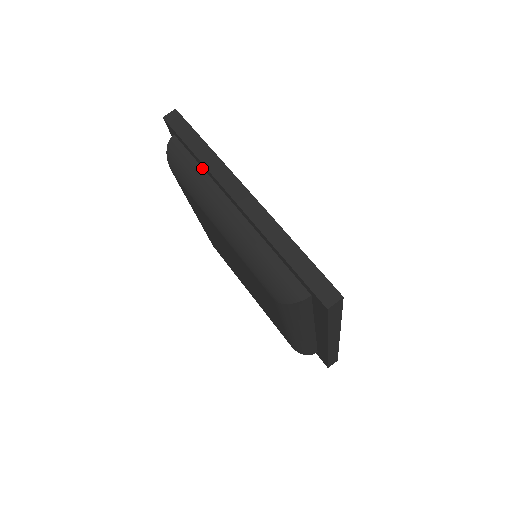
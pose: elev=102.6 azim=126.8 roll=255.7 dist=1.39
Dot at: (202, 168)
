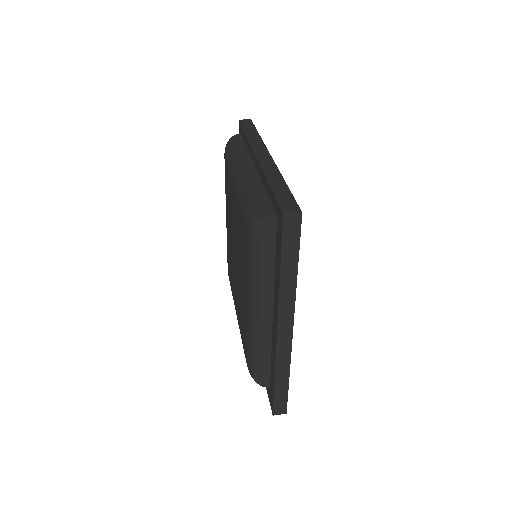
Dot at: (247, 148)
